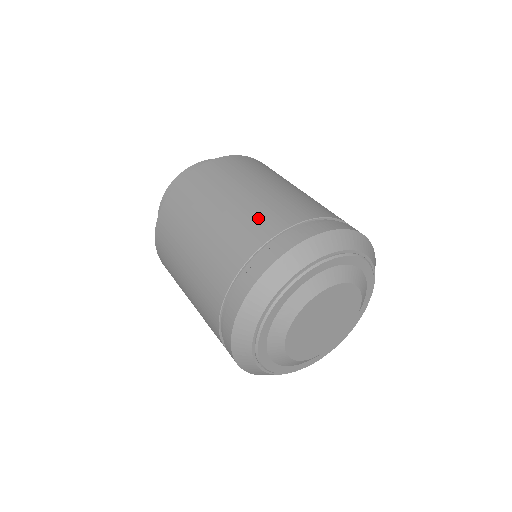
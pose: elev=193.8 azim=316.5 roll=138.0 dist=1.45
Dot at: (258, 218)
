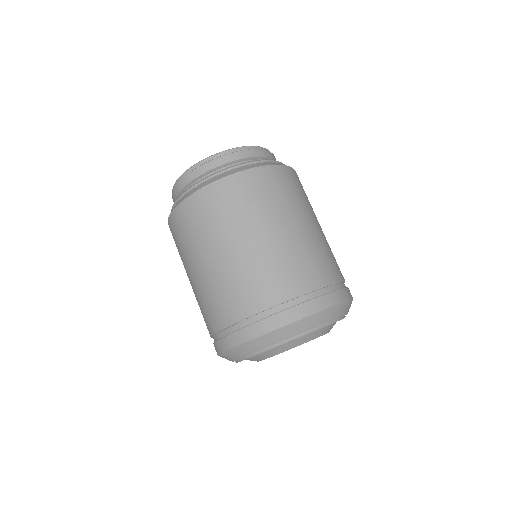
Dot at: (271, 276)
